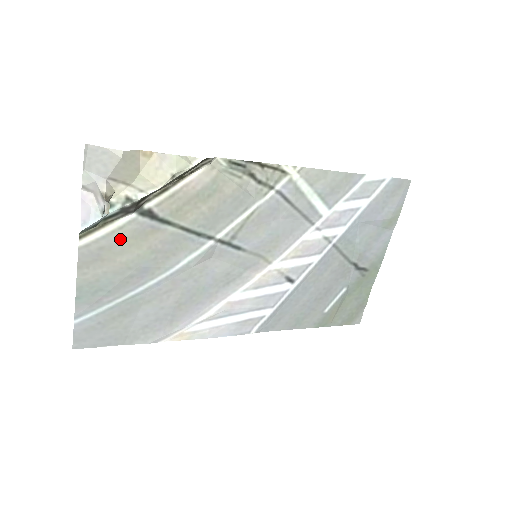
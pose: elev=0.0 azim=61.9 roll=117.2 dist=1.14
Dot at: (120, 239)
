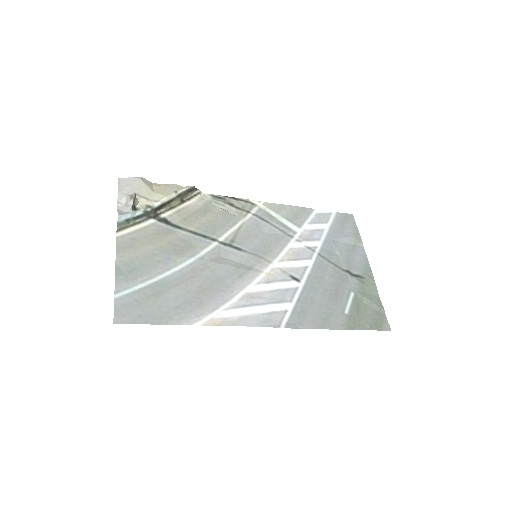
Dot at: (146, 234)
